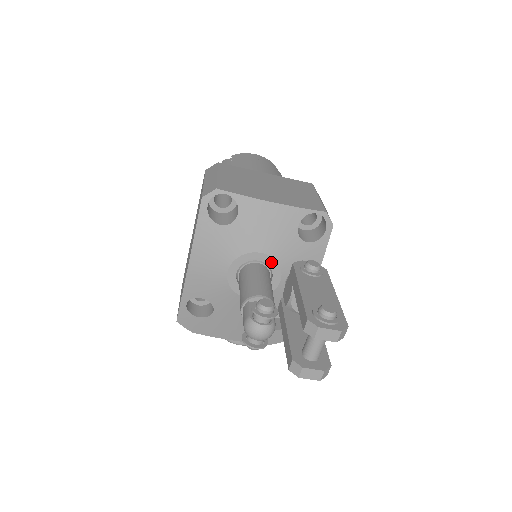
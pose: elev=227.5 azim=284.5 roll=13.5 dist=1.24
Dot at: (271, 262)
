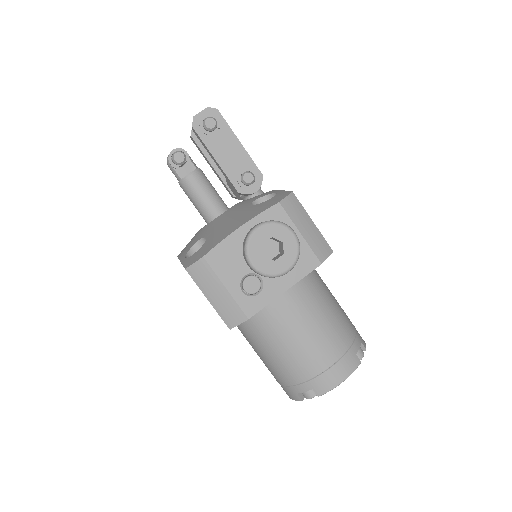
Dot at: occluded
